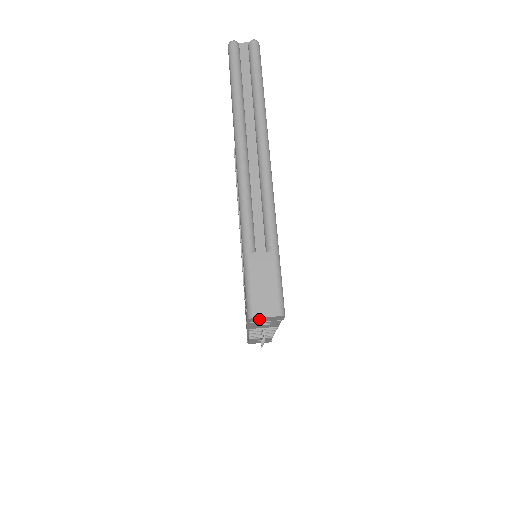
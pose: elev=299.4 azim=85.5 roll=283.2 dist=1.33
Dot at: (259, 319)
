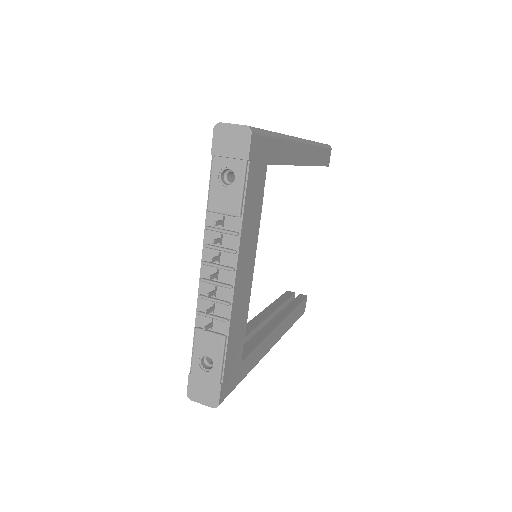
Dot at: (224, 137)
